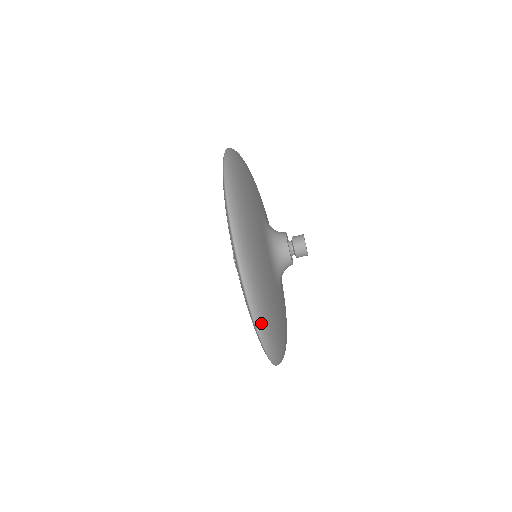
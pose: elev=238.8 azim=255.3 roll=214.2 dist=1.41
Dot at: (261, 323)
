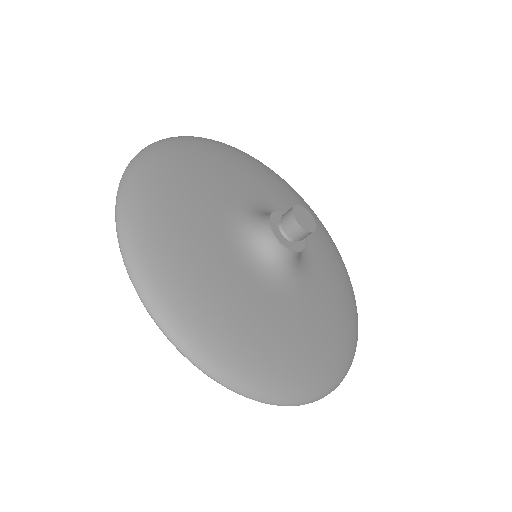
Dot at: (303, 398)
